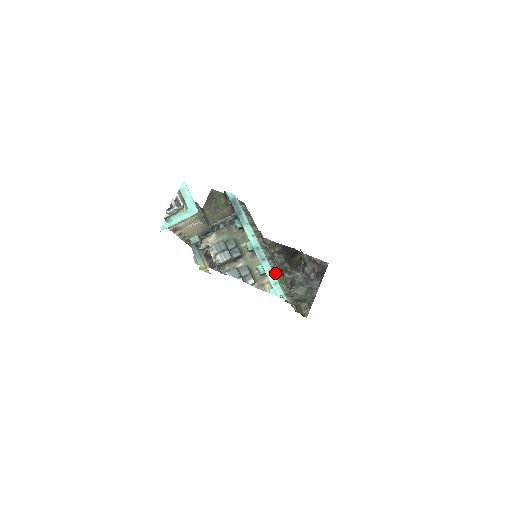
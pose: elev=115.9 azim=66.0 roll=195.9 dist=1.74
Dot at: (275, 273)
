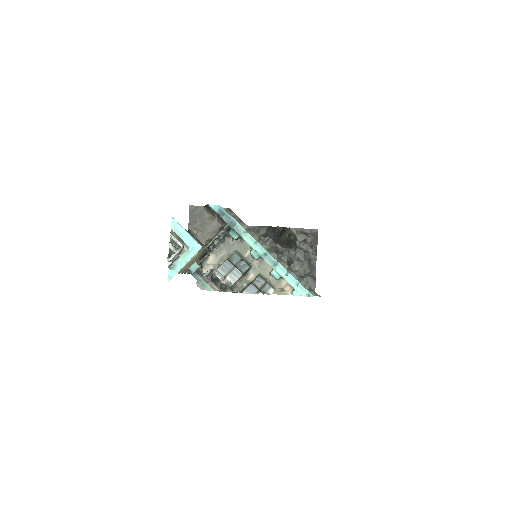
Dot at: (289, 272)
